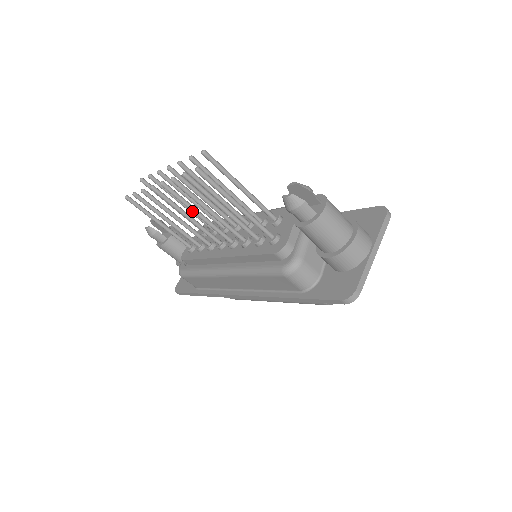
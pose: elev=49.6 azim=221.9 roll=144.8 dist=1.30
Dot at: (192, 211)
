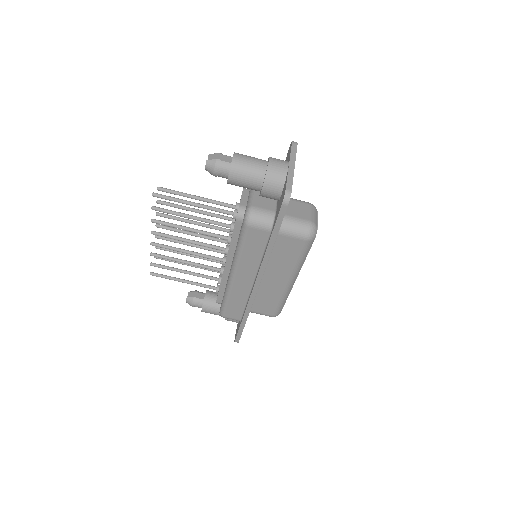
Dot at: (183, 241)
